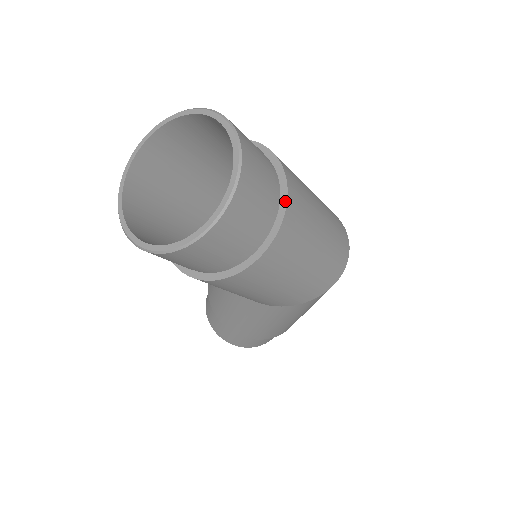
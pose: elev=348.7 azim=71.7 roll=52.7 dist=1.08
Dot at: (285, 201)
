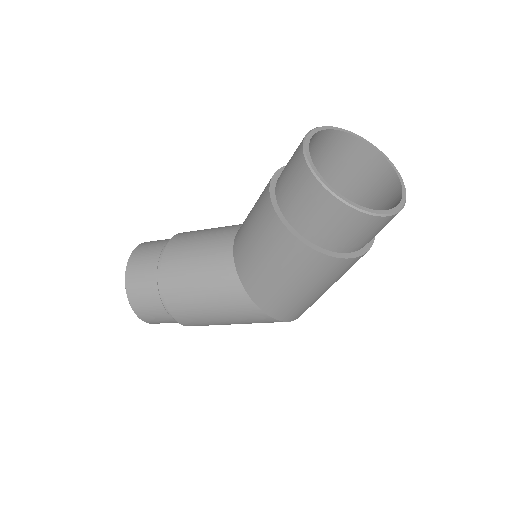
Dot at: (371, 245)
